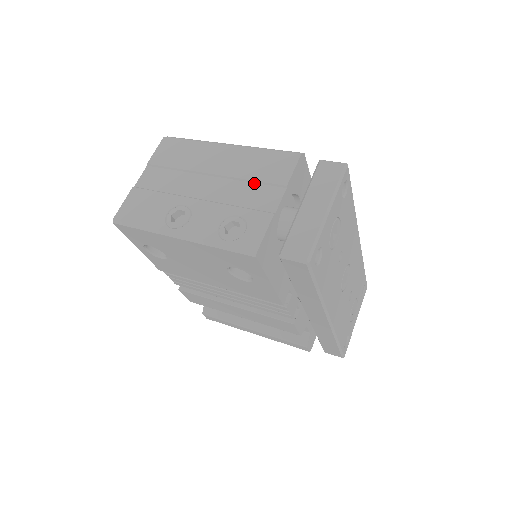
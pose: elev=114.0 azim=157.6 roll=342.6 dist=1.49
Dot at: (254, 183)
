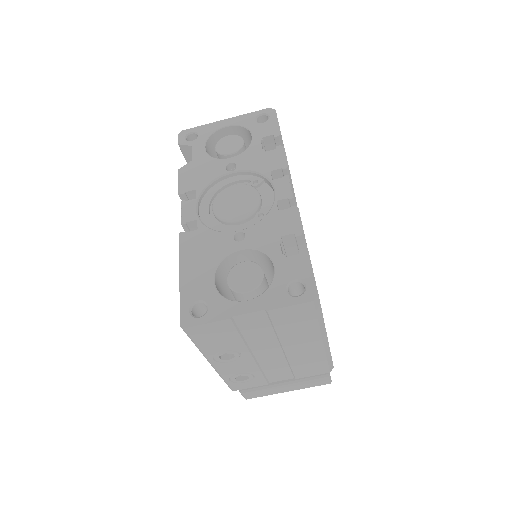
Dot at: (289, 368)
